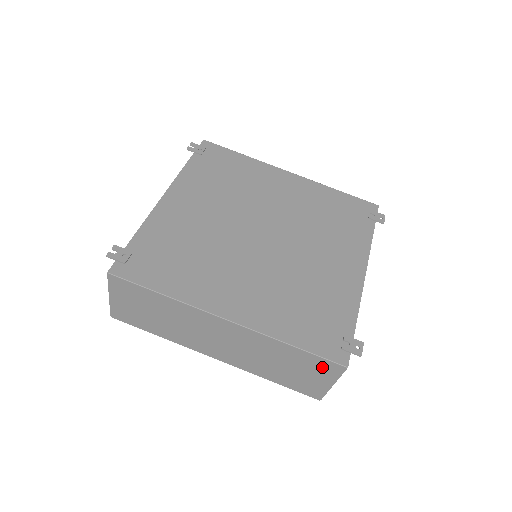
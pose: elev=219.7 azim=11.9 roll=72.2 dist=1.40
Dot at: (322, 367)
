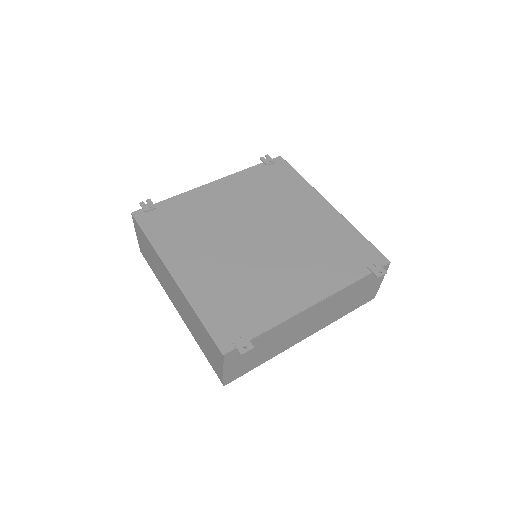
Dot at: (214, 347)
